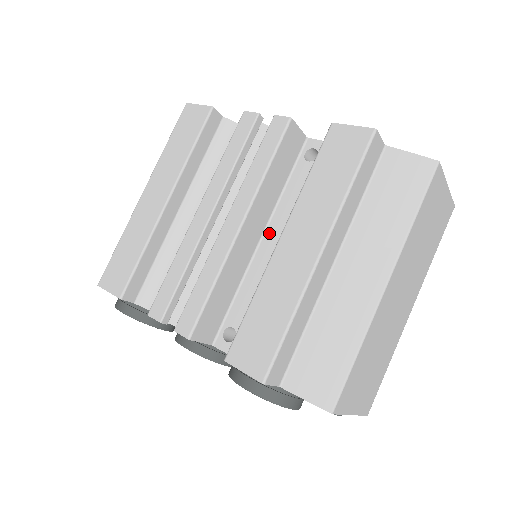
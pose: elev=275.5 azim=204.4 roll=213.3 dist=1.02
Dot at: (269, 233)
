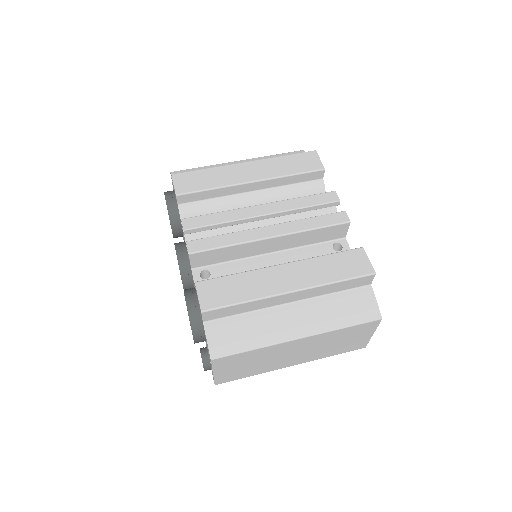
Dot at: (278, 255)
